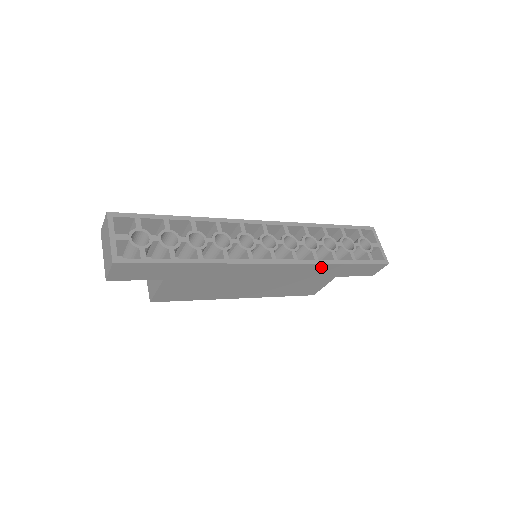
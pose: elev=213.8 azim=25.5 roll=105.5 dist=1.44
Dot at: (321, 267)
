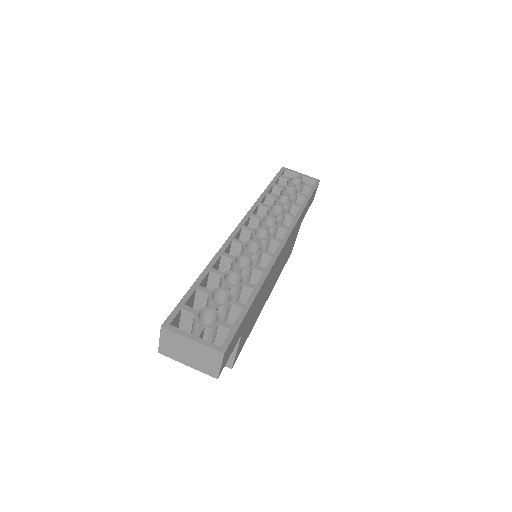
Dot at: (299, 220)
